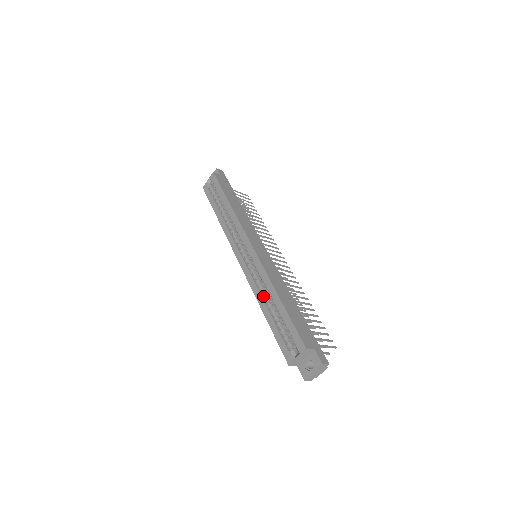
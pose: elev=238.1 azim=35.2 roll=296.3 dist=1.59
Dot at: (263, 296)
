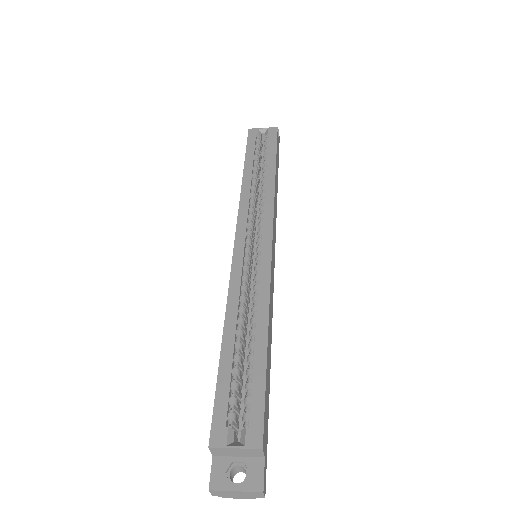
Dot at: (239, 312)
